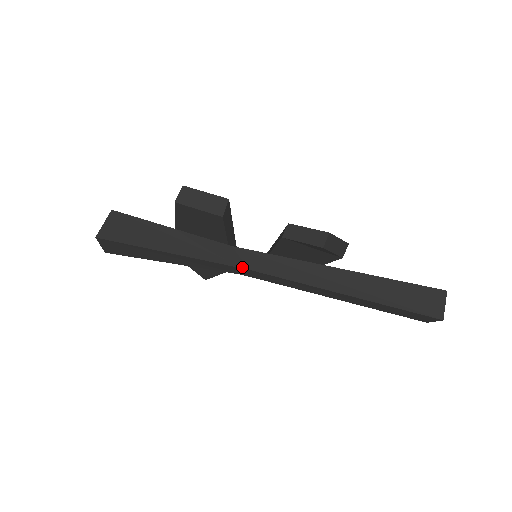
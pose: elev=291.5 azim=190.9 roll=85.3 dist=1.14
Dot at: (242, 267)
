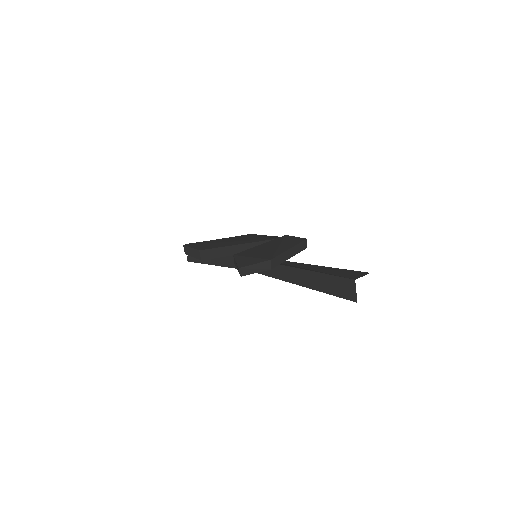
Dot at: occluded
